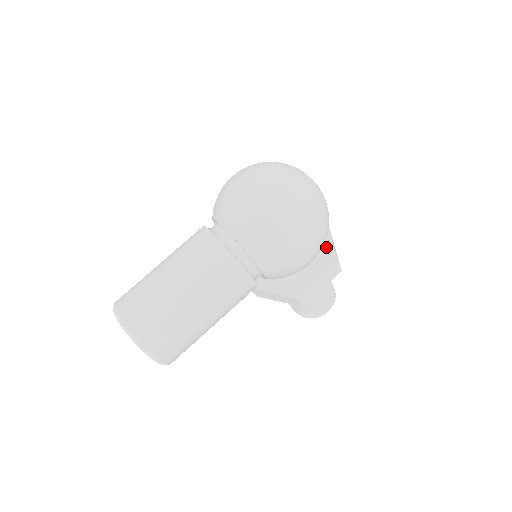
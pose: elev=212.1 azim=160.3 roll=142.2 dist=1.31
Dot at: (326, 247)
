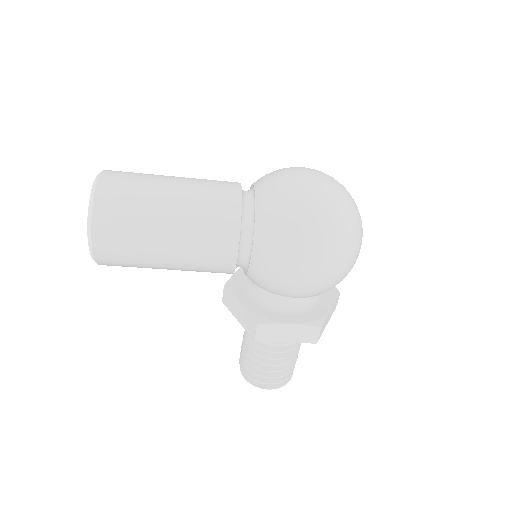
Dot at: (322, 309)
